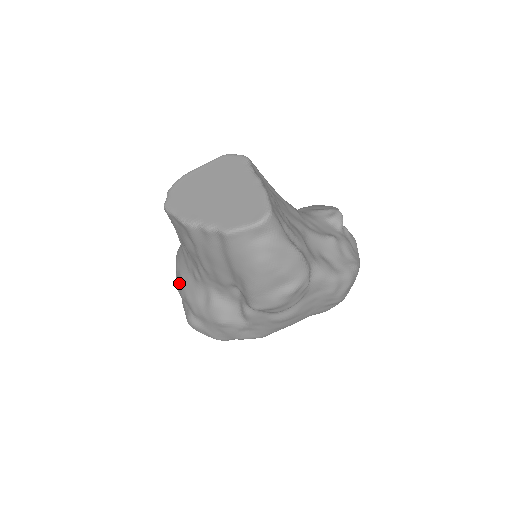
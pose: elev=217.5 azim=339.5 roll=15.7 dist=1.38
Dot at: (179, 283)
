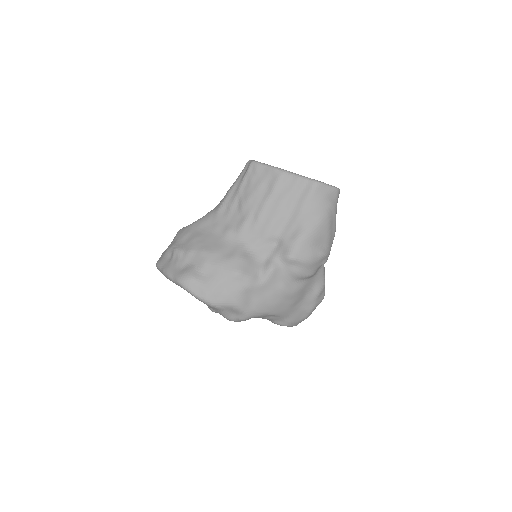
Dot at: (189, 242)
